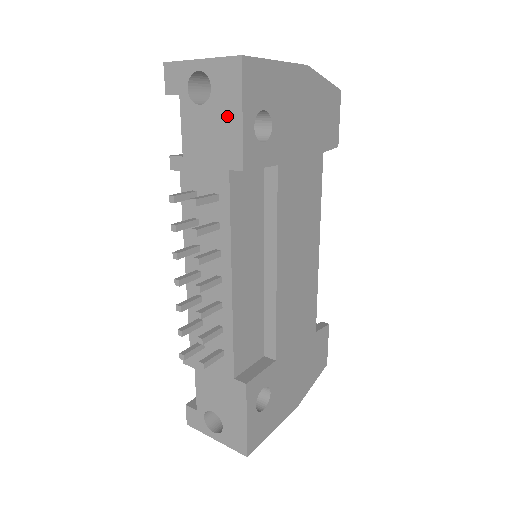
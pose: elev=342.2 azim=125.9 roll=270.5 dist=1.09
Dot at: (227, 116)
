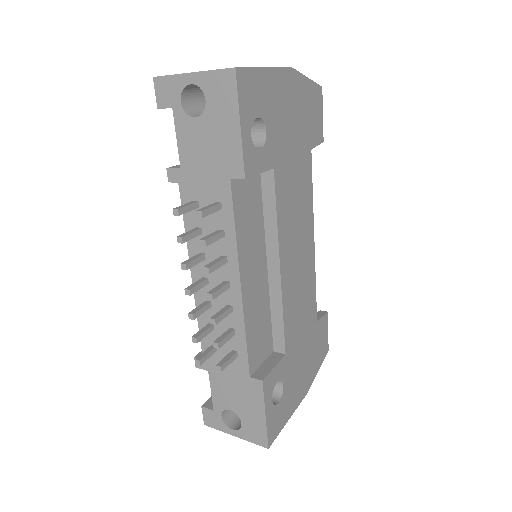
Dot at: (224, 127)
